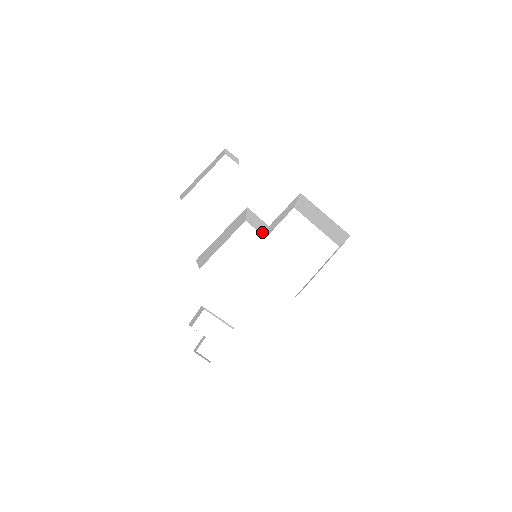
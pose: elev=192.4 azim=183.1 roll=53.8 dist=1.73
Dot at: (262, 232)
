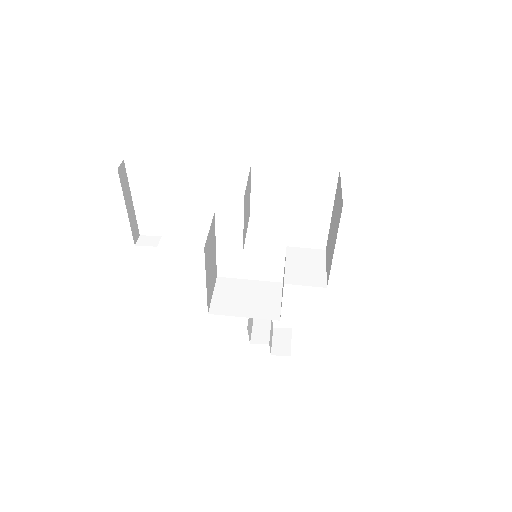
Dot at: occluded
